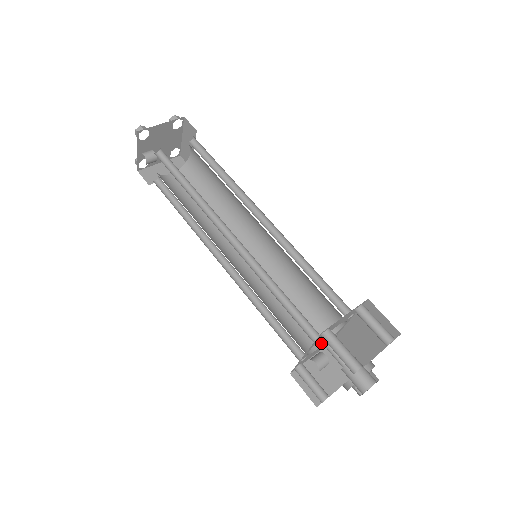
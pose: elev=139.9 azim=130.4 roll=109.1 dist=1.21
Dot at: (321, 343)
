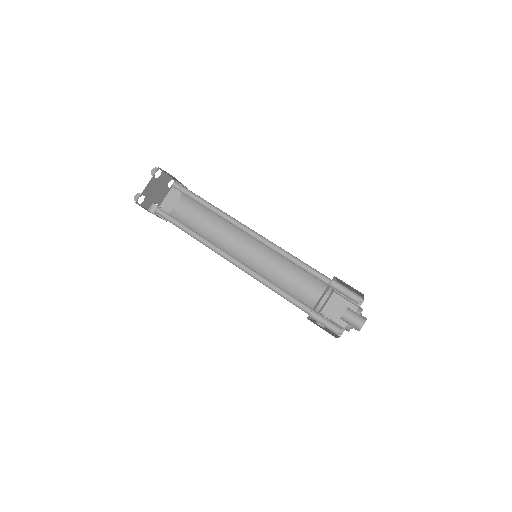
Dot at: (326, 296)
